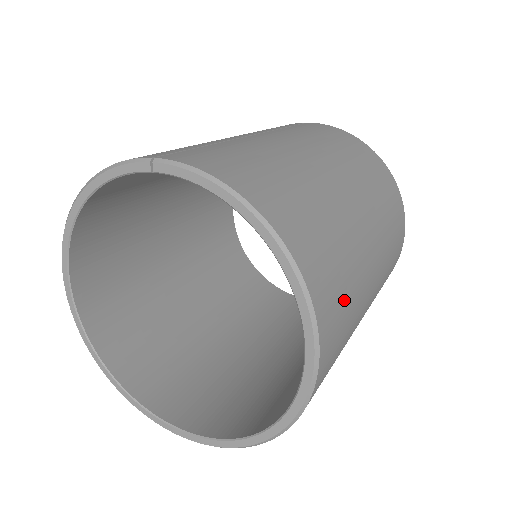
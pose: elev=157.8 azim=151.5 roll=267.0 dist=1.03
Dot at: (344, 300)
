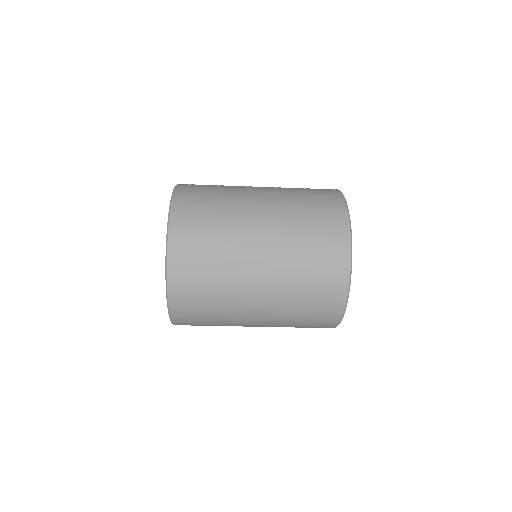
Dot at: (203, 264)
